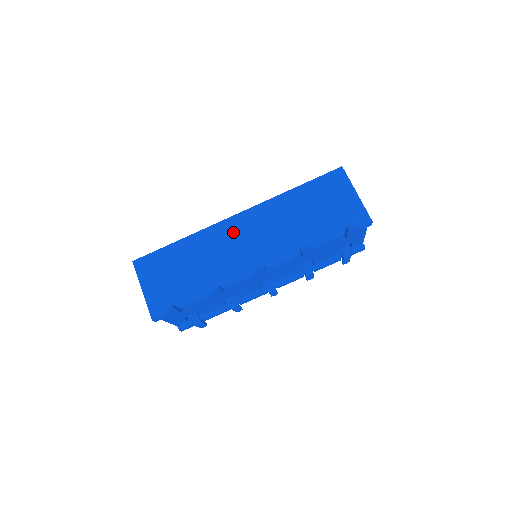
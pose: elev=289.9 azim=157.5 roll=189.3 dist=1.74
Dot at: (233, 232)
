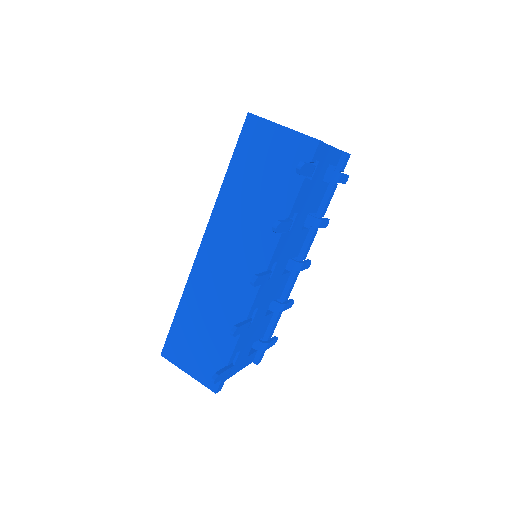
Dot at: (211, 262)
